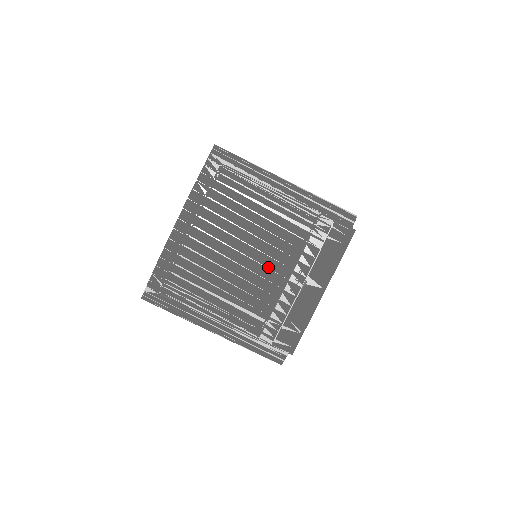
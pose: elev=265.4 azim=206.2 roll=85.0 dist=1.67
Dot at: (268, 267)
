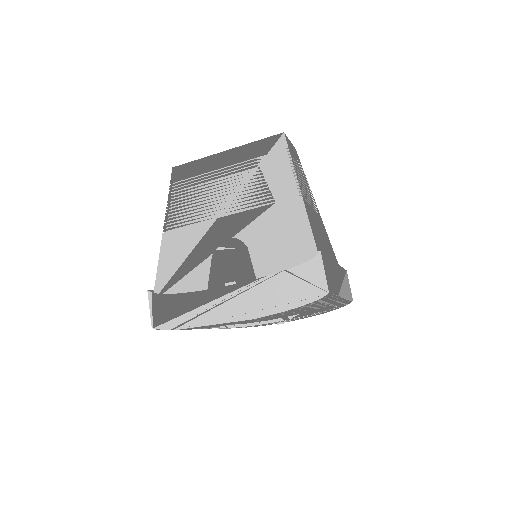
Dot at: occluded
